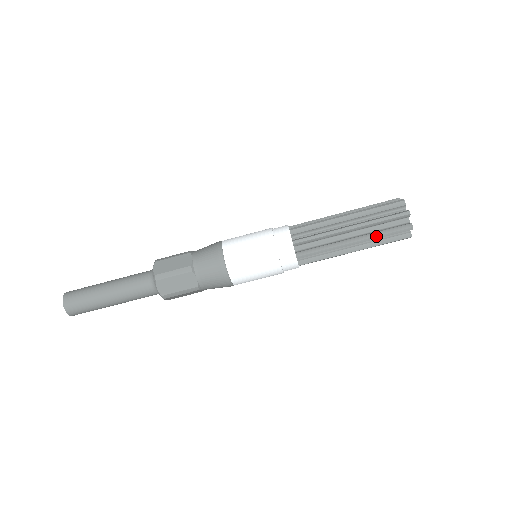
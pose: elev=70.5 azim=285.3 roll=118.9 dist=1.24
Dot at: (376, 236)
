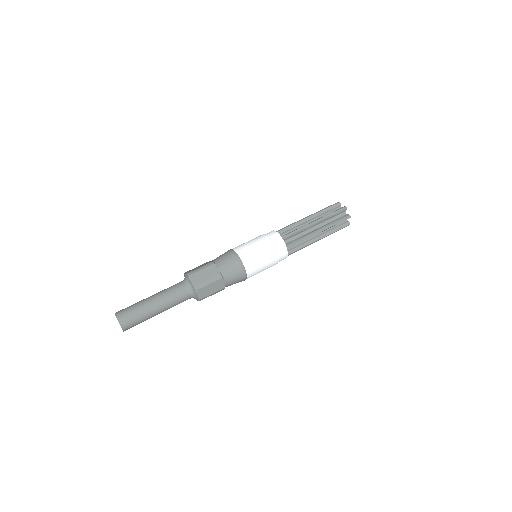
Dot at: (320, 211)
